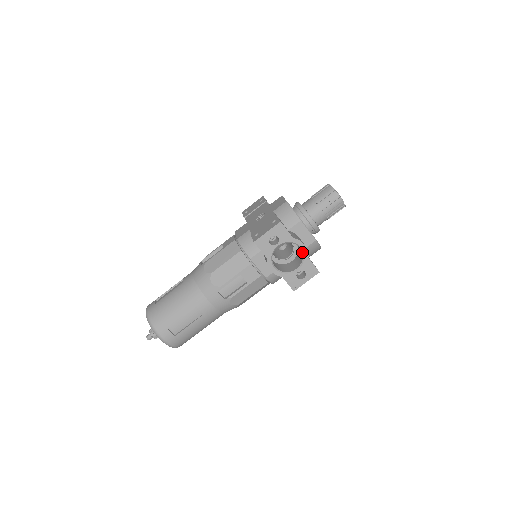
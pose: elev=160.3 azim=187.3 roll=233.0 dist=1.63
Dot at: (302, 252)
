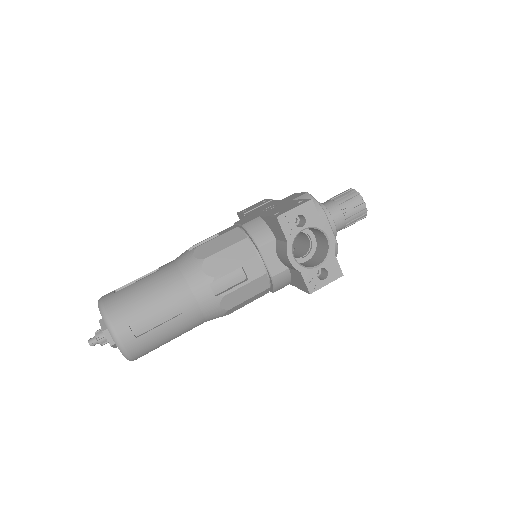
Dot at: (328, 245)
